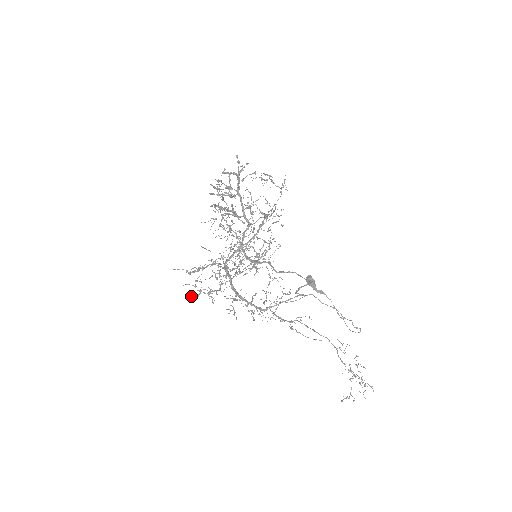
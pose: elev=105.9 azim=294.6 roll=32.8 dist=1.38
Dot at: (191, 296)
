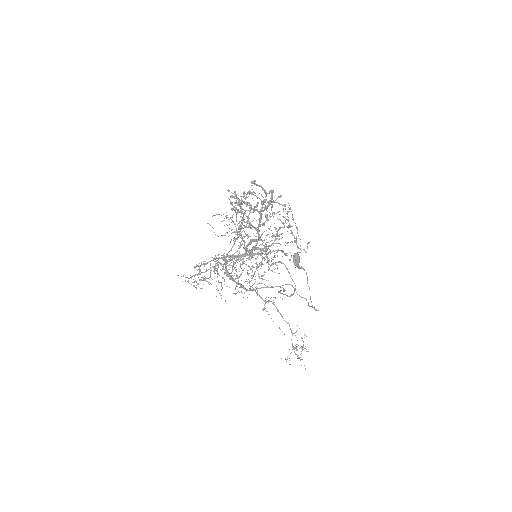
Dot at: (187, 281)
